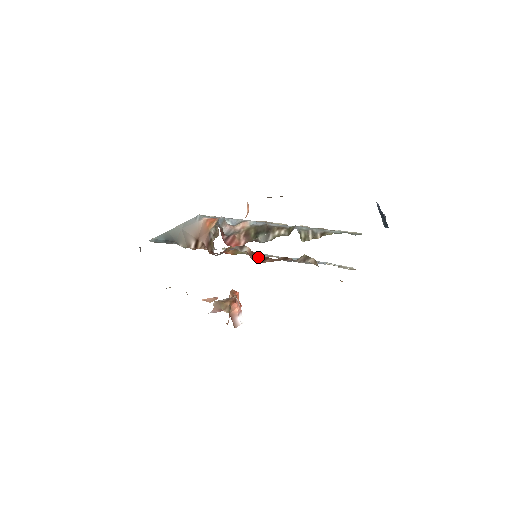
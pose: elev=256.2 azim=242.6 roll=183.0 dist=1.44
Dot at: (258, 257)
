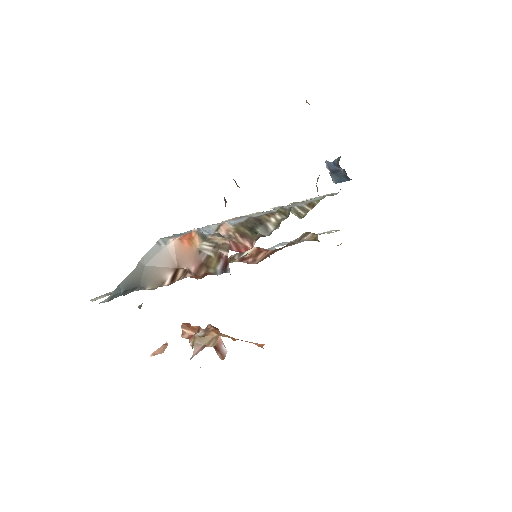
Dot at: (262, 255)
